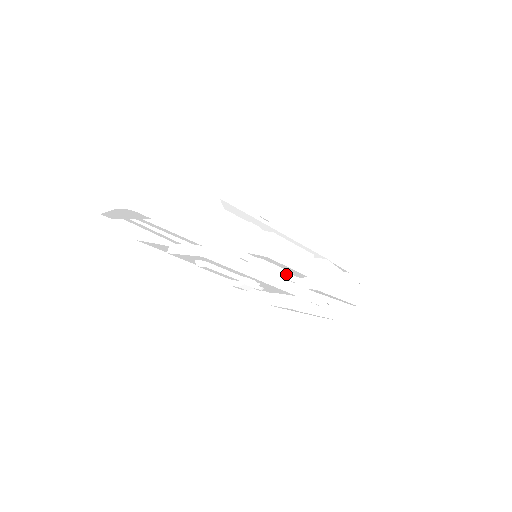
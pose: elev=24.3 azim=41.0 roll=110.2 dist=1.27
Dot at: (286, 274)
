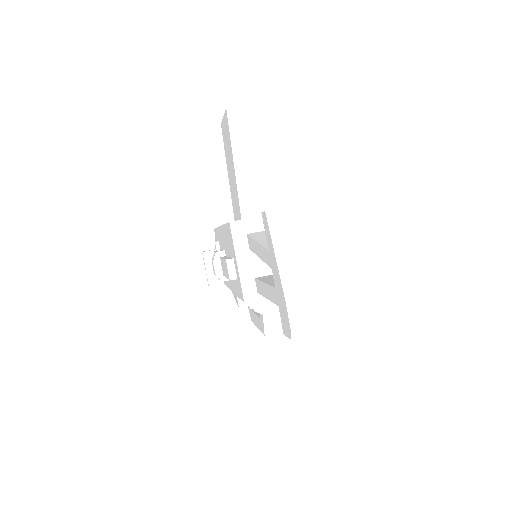
Dot at: occluded
